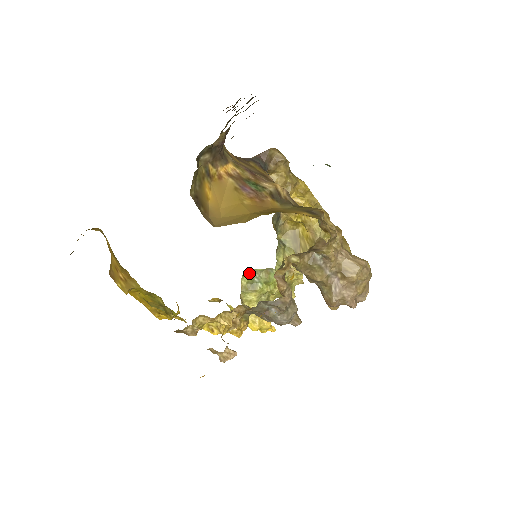
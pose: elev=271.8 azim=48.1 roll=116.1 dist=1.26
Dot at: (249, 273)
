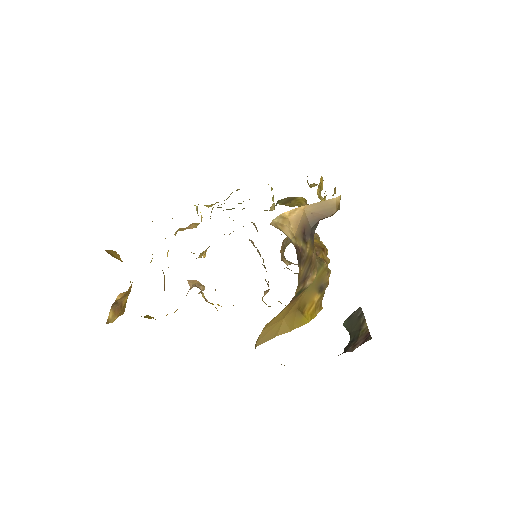
Dot at: occluded
